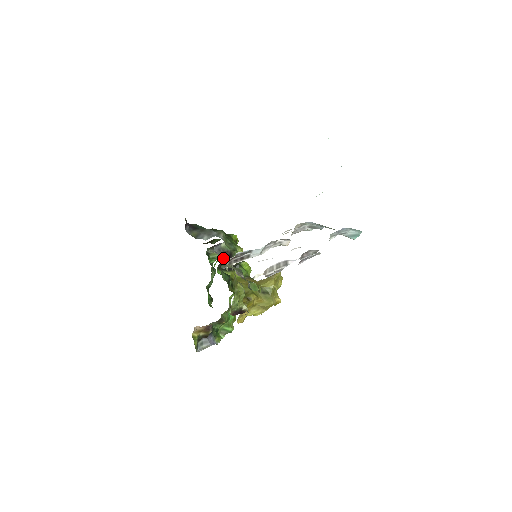
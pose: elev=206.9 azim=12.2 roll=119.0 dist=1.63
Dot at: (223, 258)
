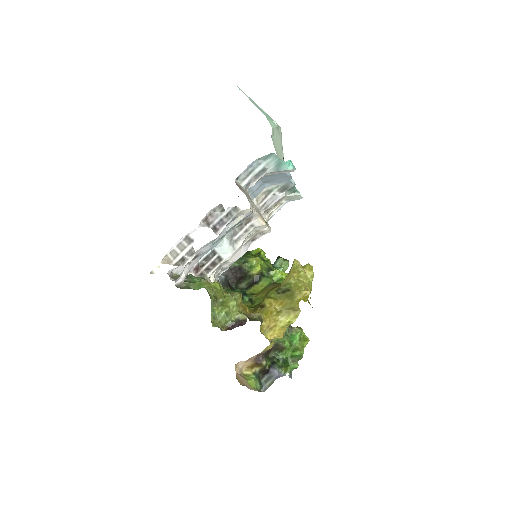
Dot at: (230, 276)
